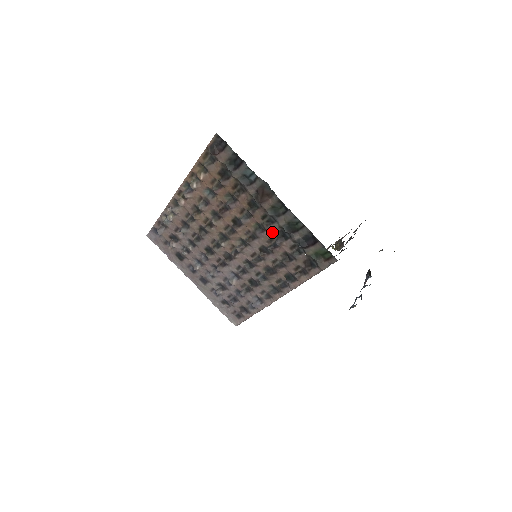
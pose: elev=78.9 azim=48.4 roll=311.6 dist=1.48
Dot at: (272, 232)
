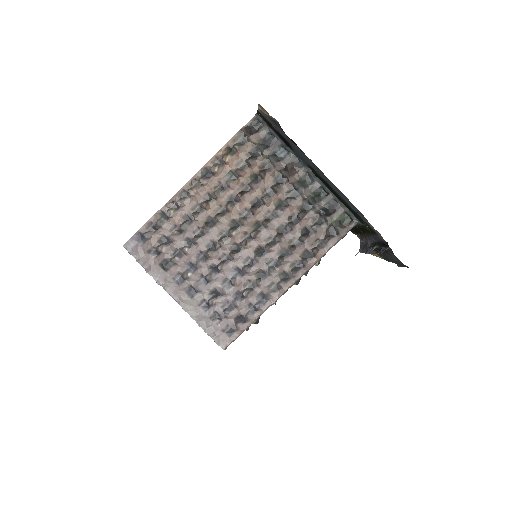
Dot at: (294, 207)
